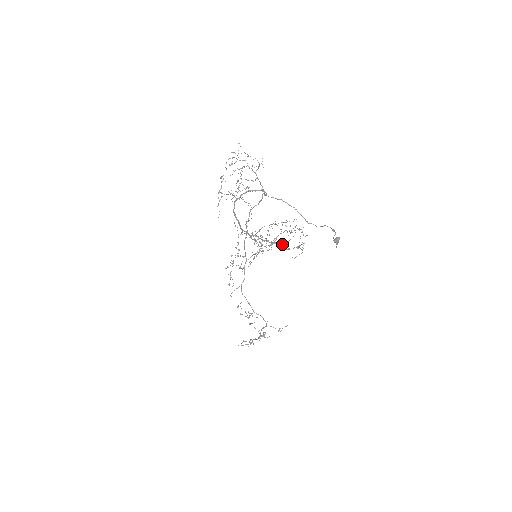
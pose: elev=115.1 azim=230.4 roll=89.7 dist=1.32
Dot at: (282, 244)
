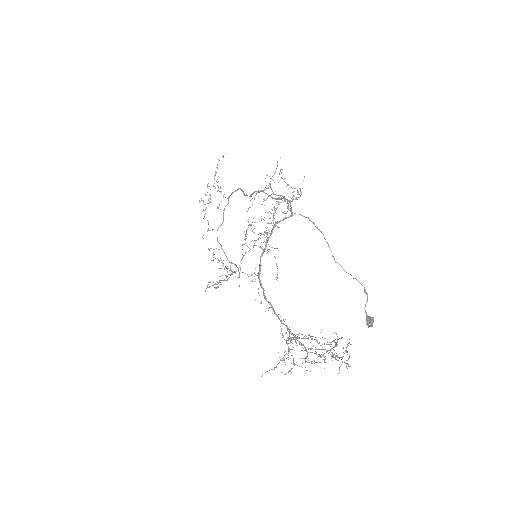
Dot at: (319, 355)
